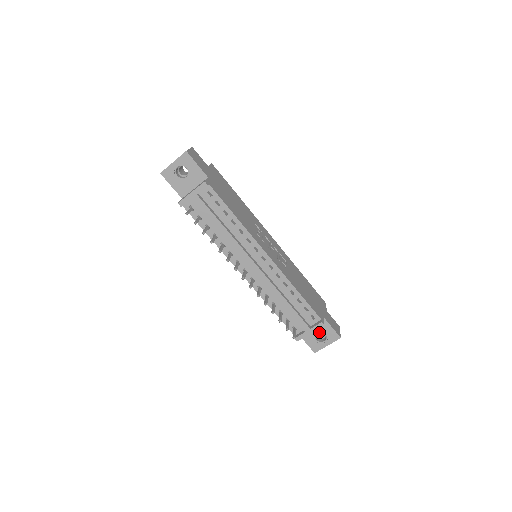
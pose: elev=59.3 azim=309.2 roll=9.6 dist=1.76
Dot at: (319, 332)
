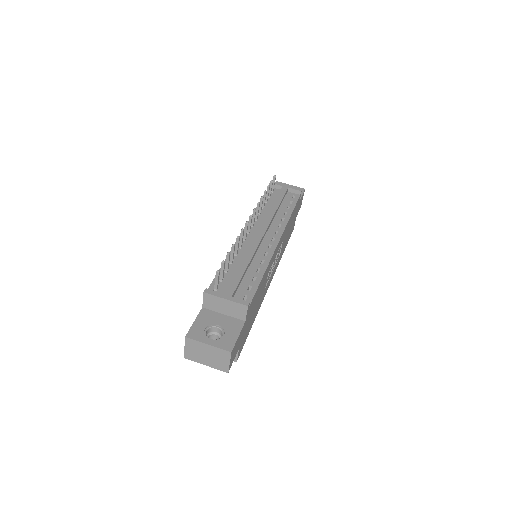
Dot at: (221, 328)
